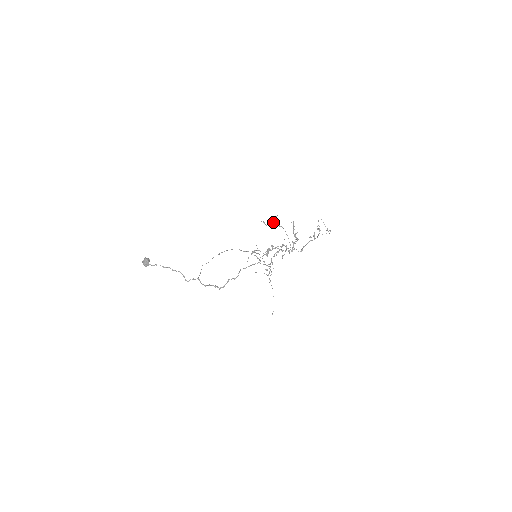
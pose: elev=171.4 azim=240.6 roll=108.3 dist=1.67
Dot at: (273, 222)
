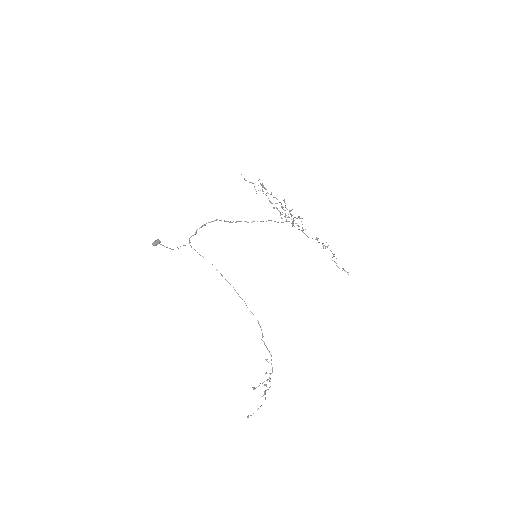
Dot at: occluded
